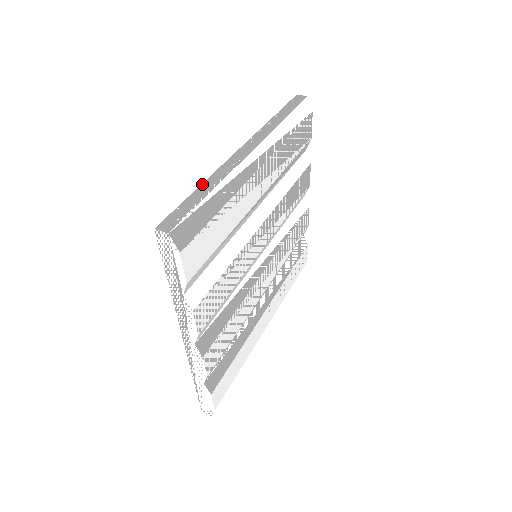
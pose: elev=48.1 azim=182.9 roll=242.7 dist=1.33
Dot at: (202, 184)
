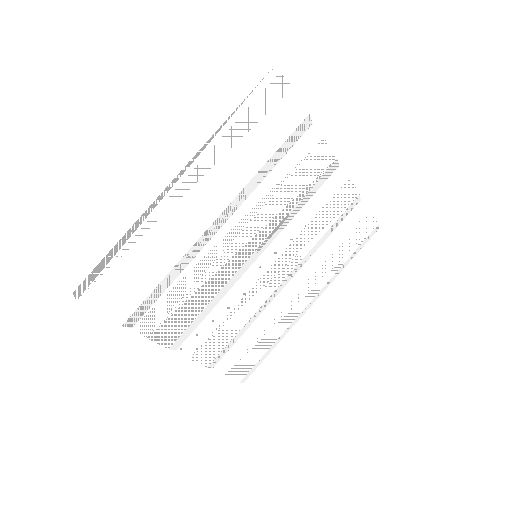
Dot at: (122, 237)
